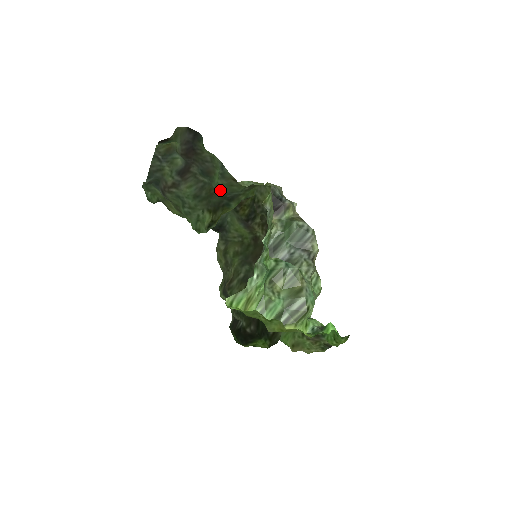
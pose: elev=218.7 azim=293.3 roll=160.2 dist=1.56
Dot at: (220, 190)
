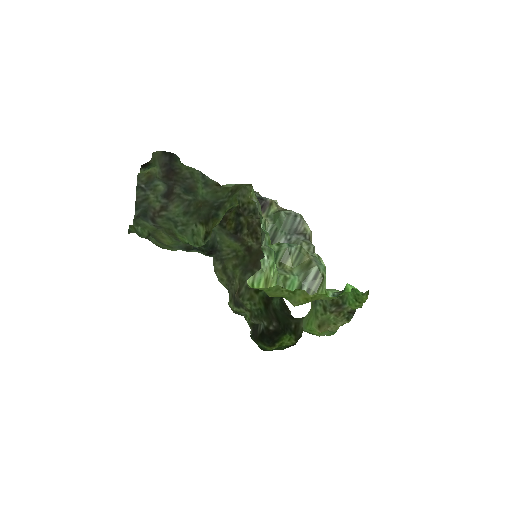
Dot at: (207, 200)
